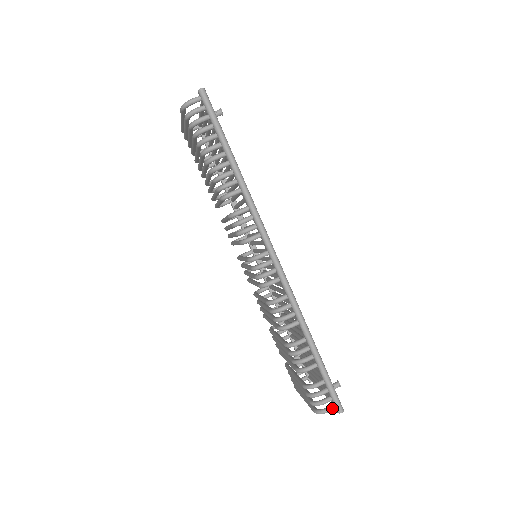
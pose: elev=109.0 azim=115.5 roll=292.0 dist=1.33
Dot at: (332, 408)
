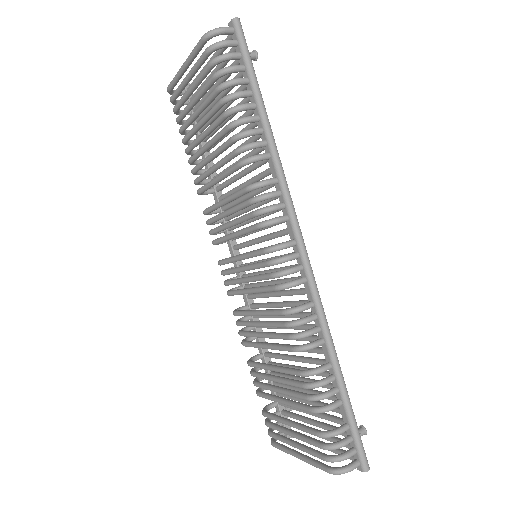
Dot at: (356, 465)
